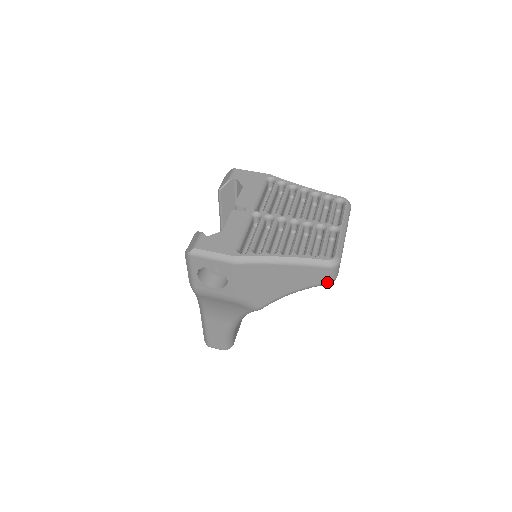
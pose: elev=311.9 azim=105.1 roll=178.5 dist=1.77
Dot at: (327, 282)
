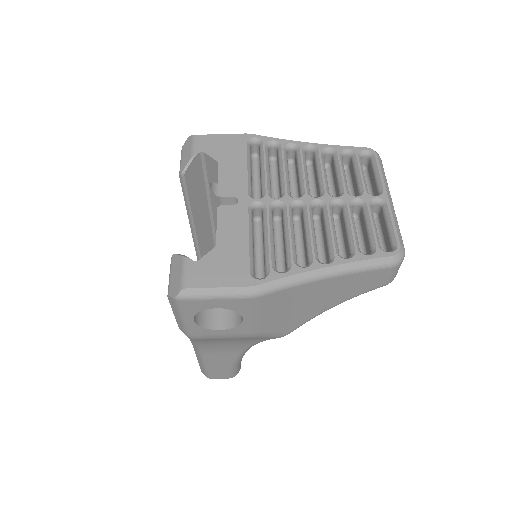
Dot at: (387, 283)
